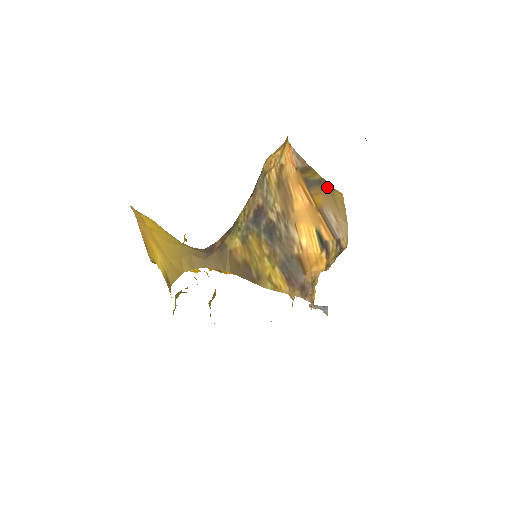
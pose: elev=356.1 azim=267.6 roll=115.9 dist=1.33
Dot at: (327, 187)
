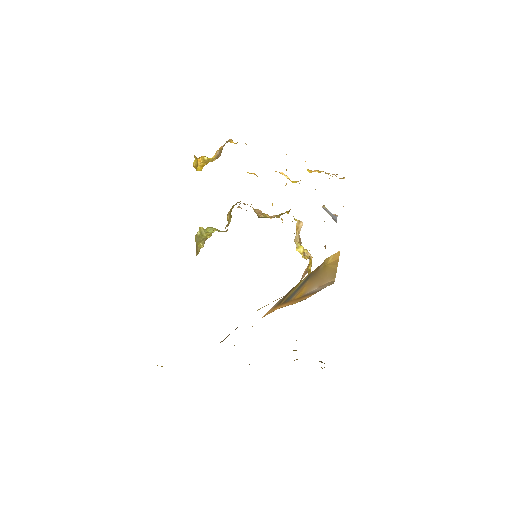
Dot at: (316, 274)
